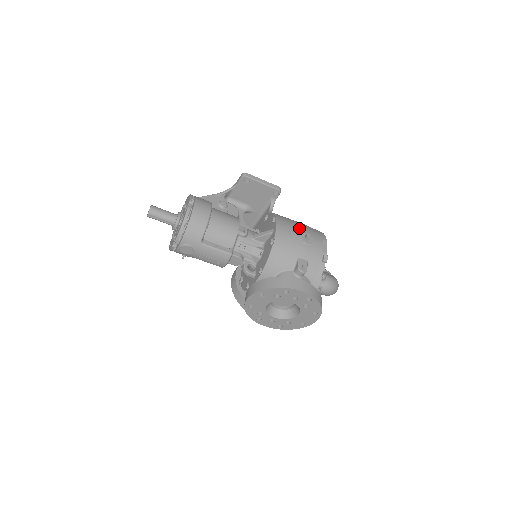
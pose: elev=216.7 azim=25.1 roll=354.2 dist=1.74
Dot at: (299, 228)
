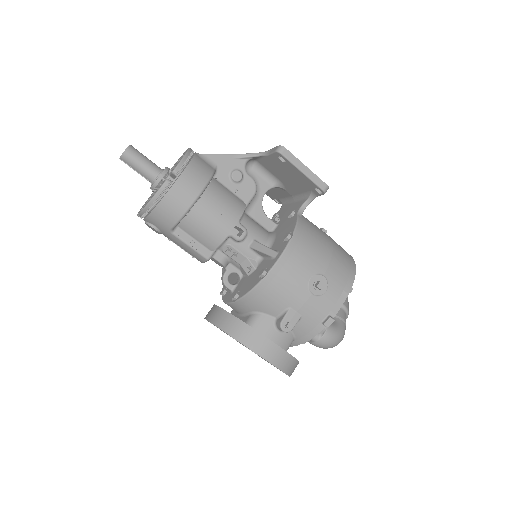
Dot at: (317, 264)
